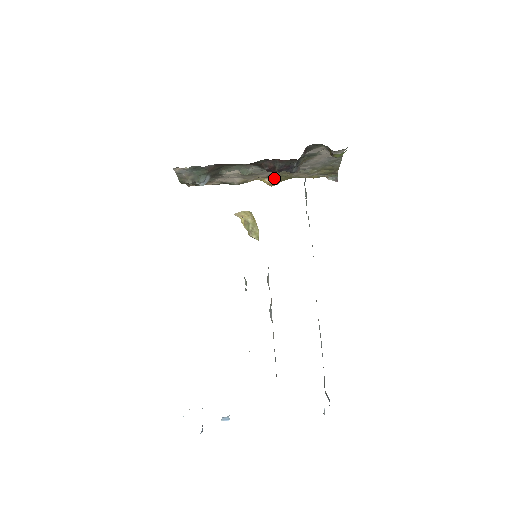
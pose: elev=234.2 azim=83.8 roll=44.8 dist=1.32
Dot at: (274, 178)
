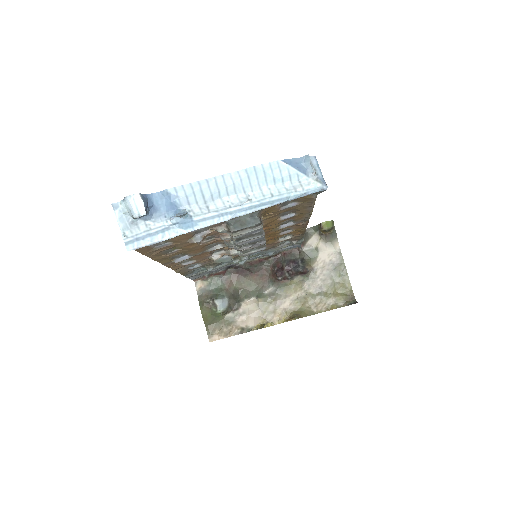
Dot at: (293, 314)
